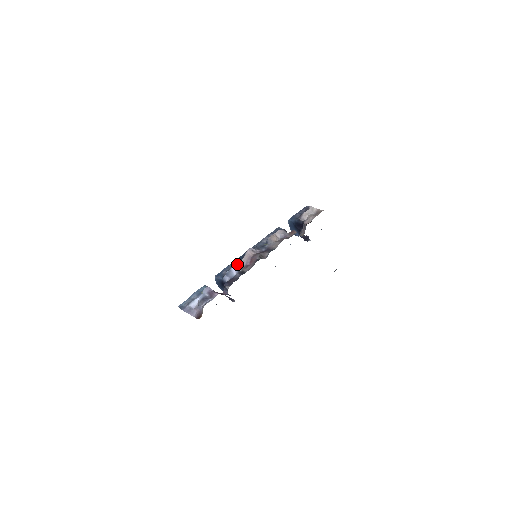
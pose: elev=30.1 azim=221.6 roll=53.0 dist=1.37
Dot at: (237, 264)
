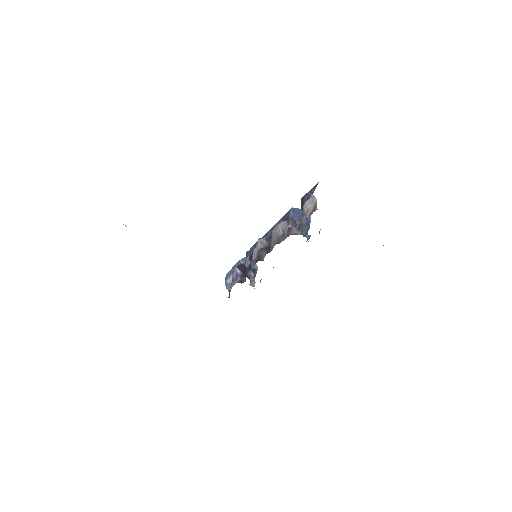
Dot at: occluded
